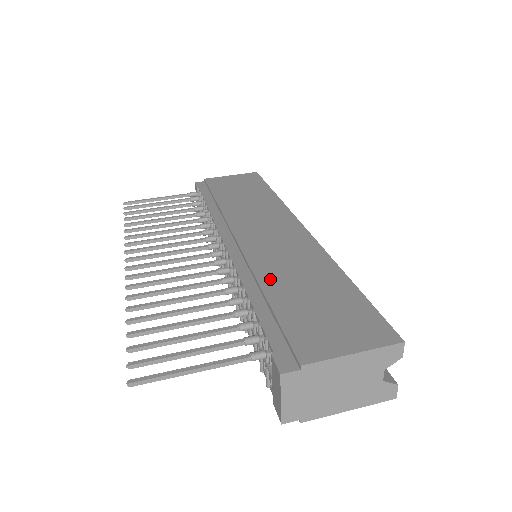
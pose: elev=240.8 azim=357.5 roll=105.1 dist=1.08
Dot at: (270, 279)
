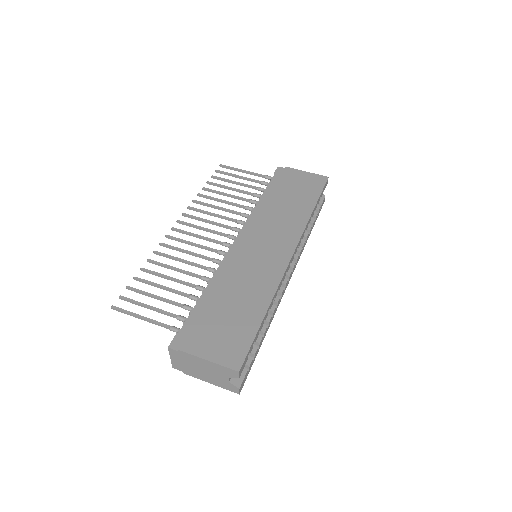
Dot at: (225, 286)
